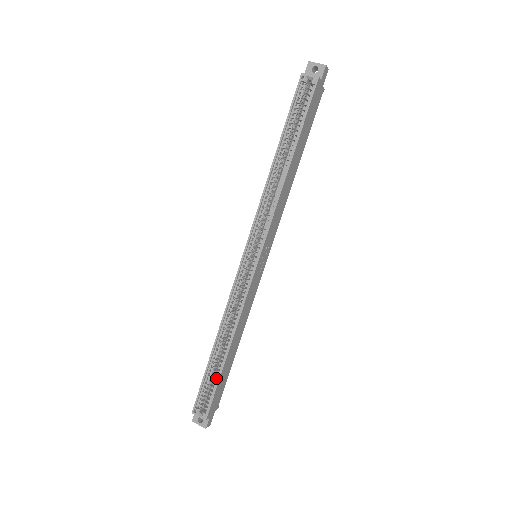
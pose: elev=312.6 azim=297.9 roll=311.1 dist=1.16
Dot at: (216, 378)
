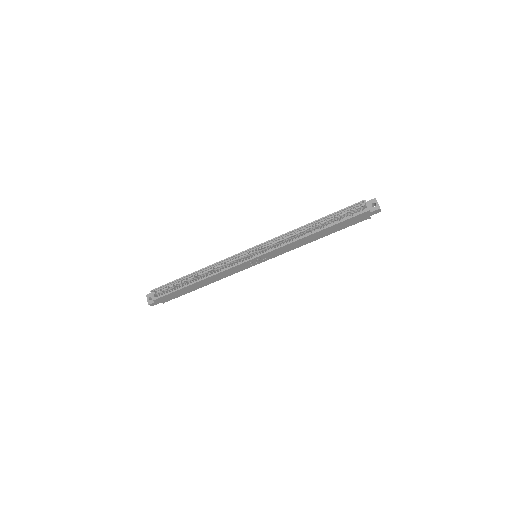
Dot at: (178, 288)
